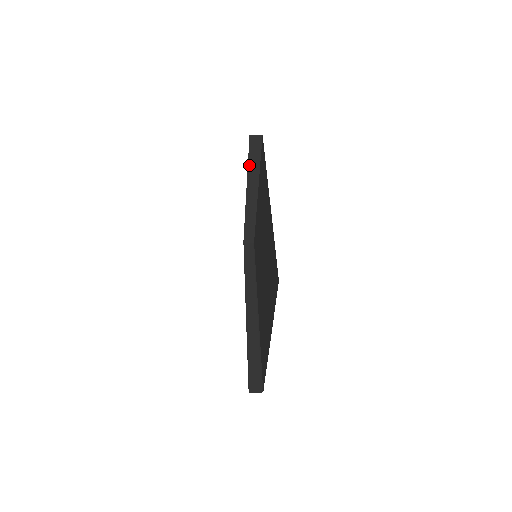
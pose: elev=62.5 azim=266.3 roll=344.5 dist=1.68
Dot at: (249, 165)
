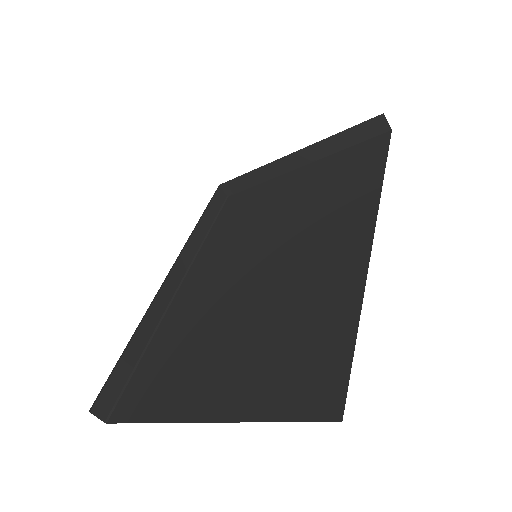
Dot at: (336, 136)
